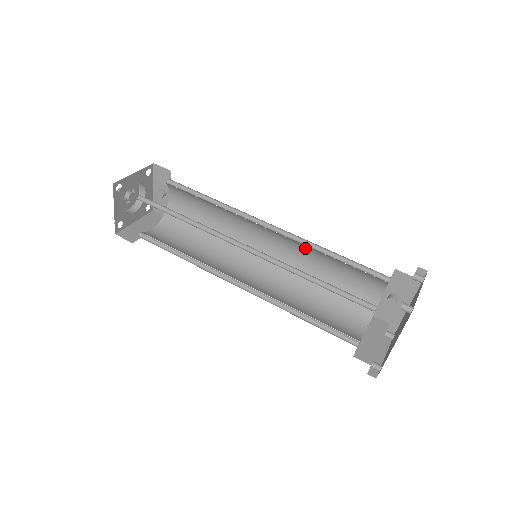
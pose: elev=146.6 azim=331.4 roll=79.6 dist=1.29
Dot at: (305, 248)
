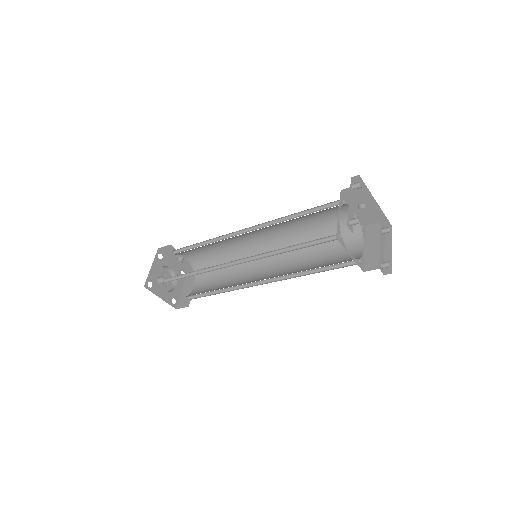
Dot at: (280, 224)
